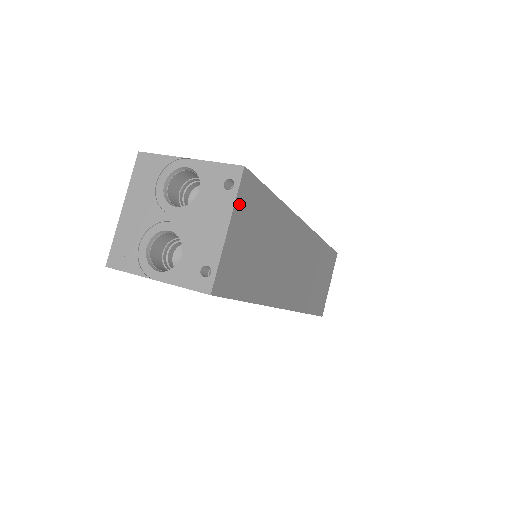
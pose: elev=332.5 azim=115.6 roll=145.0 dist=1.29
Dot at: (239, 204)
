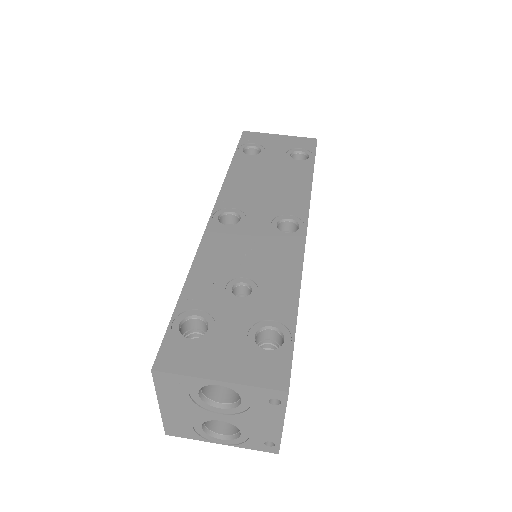
Dot at: occluded
